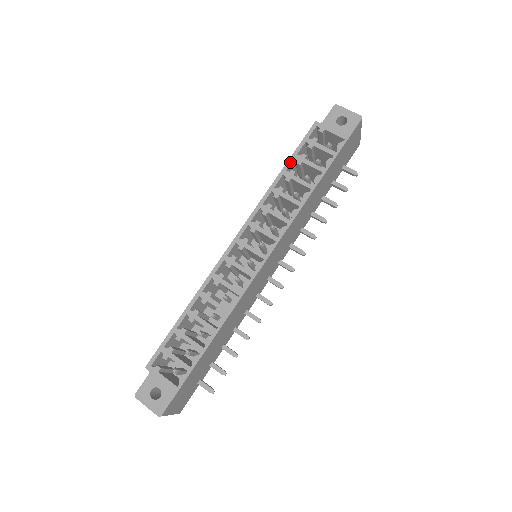
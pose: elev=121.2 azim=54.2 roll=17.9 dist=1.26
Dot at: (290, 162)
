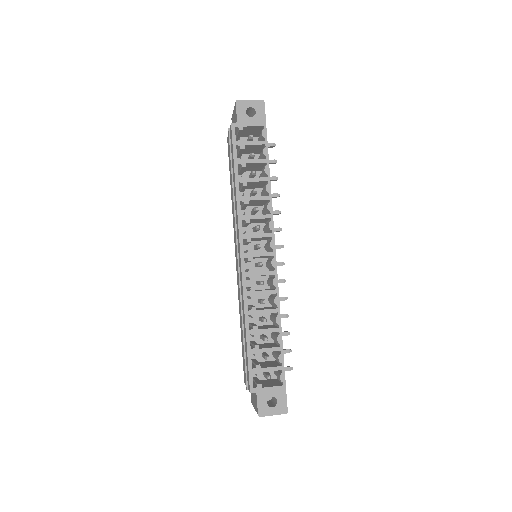
Dot at: (237, 169)
